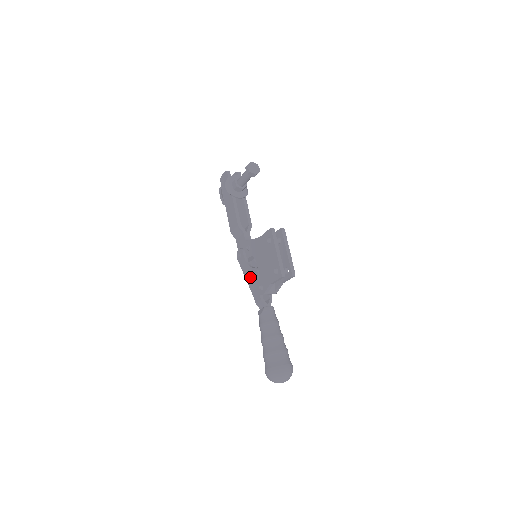
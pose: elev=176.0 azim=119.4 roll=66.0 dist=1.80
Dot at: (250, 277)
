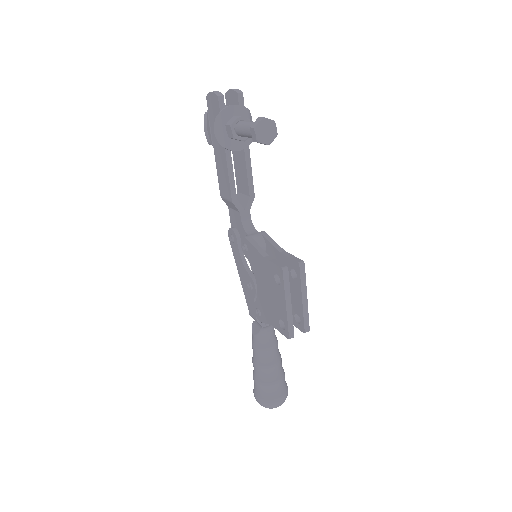
Dot at: (245, 281)
